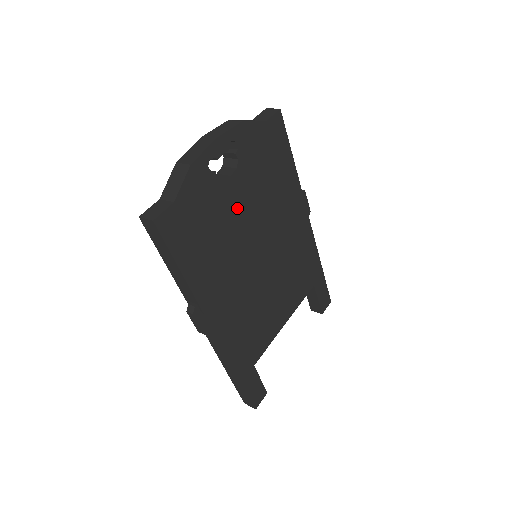
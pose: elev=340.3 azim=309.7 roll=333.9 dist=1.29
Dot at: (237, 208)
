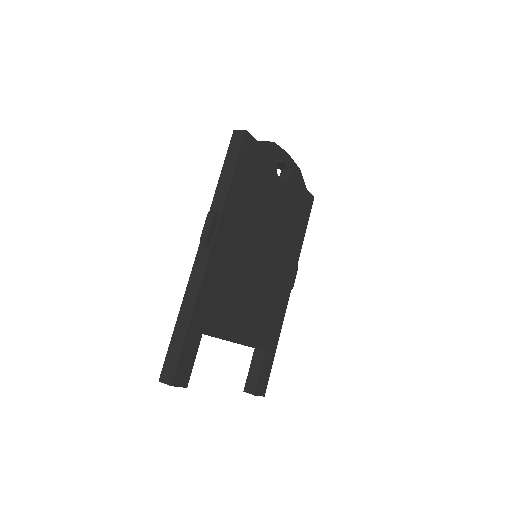
Dot at: (272, 202)
